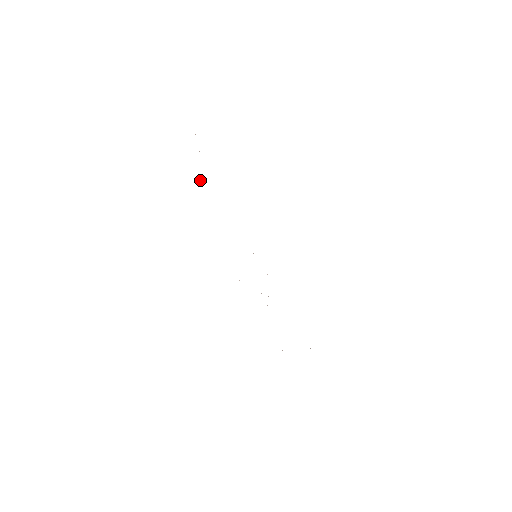
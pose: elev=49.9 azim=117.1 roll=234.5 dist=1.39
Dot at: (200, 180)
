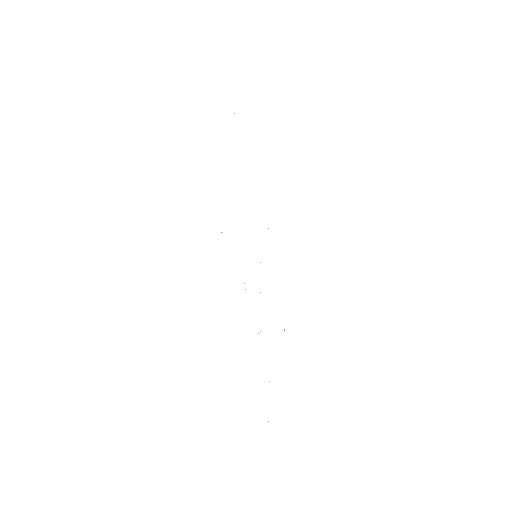
Dot at: occluded
